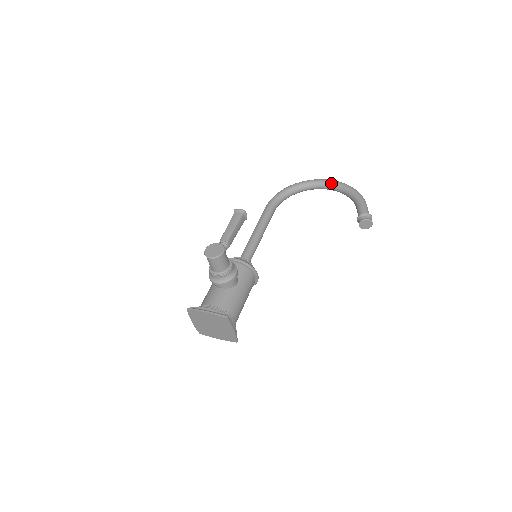
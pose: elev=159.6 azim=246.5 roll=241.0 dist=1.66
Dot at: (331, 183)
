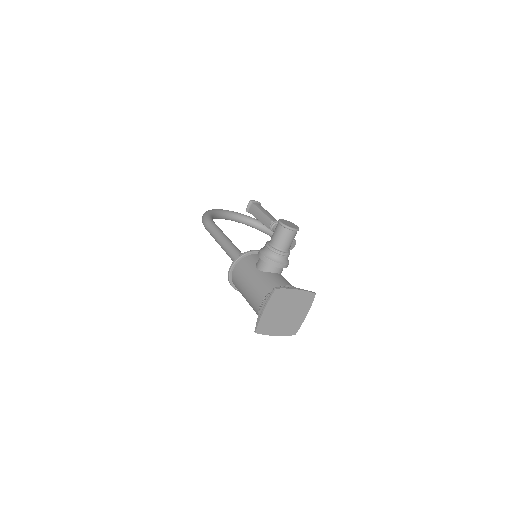
Dot at: (240, 214)
